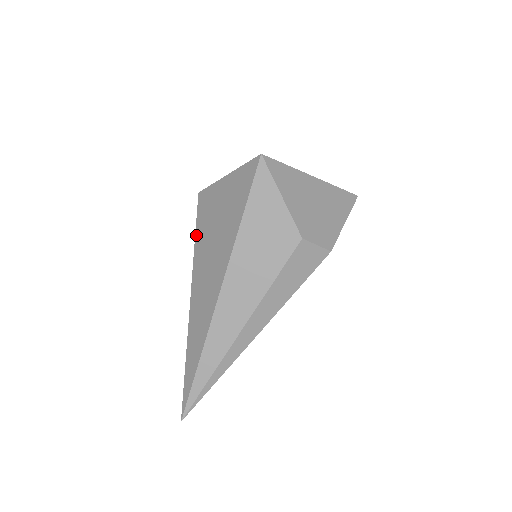
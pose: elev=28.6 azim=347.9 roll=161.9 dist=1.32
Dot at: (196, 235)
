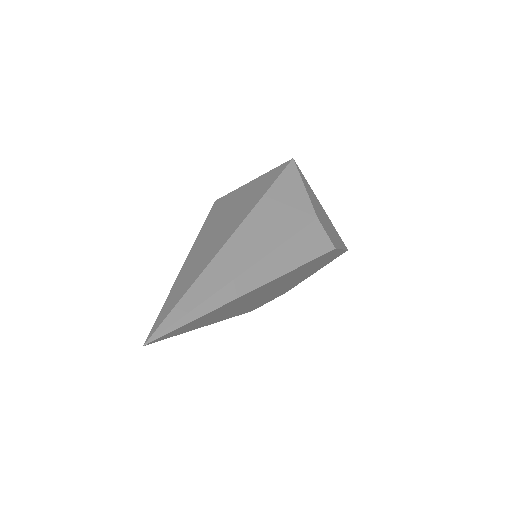
Dot at: (207, 220)
